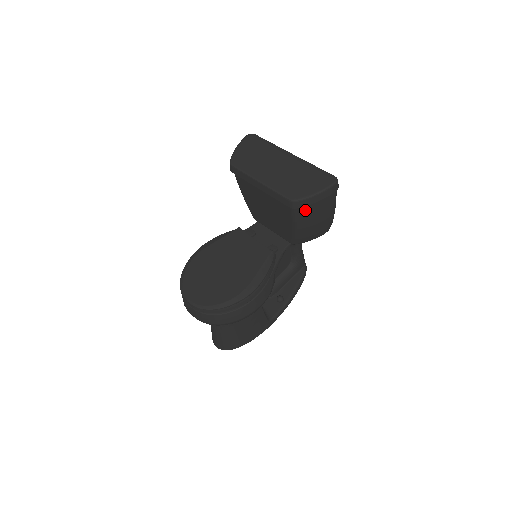
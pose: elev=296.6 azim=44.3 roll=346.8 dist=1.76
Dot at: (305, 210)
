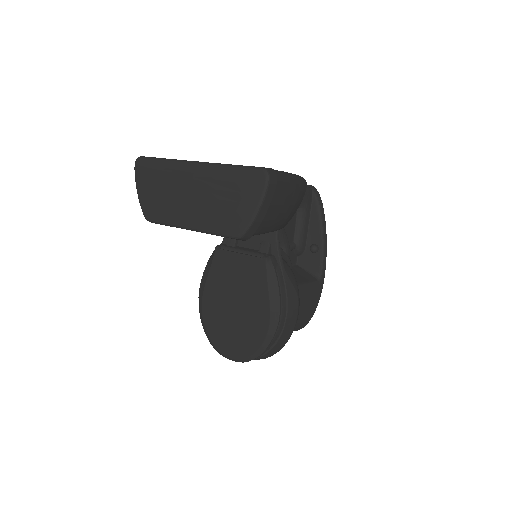
Dot at: (261, 225)
